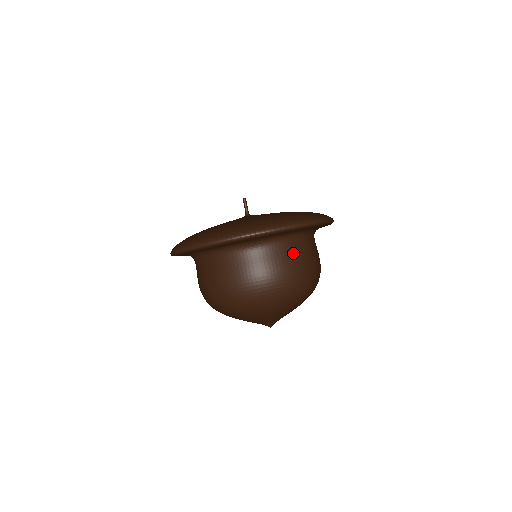
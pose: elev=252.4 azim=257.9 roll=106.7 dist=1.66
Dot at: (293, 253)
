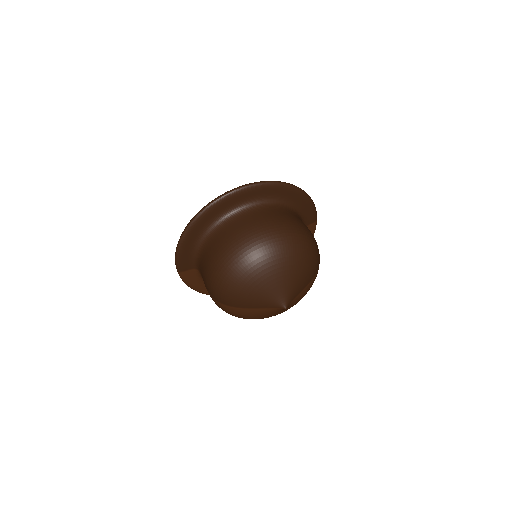
Dot at: (287, 214)
